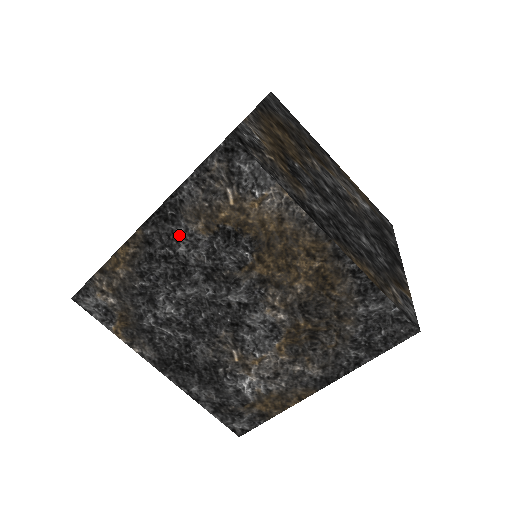
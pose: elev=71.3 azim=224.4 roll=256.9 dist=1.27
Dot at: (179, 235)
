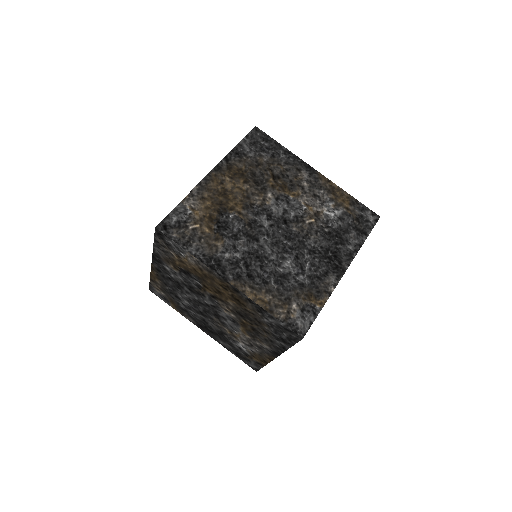
Dot at: (167, 269)
